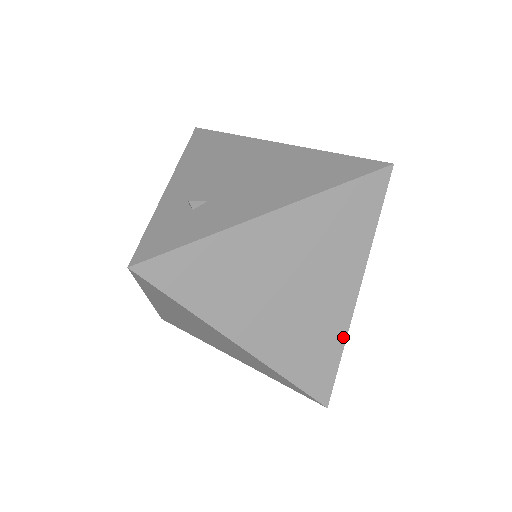
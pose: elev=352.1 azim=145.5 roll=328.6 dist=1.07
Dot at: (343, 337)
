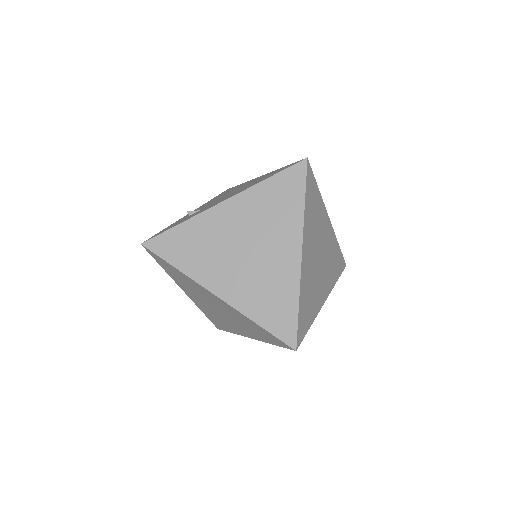
Dot at: (297, 289)
